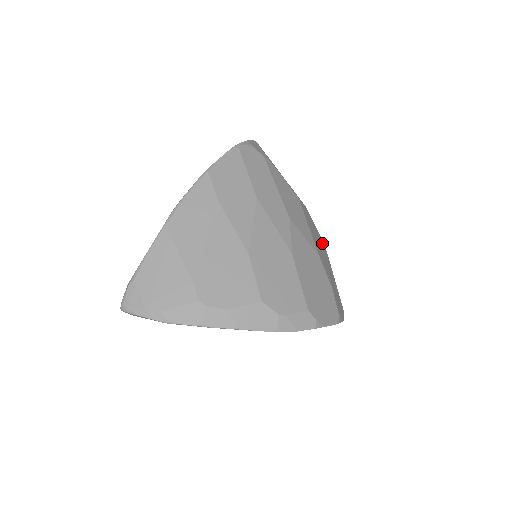
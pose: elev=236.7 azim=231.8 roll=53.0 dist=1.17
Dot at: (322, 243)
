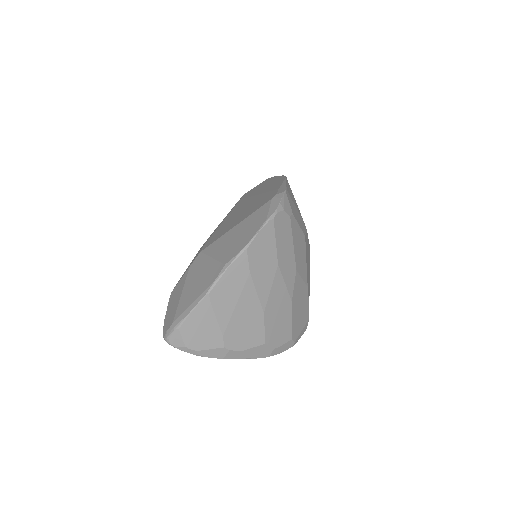
Dot at: (309, 253)
